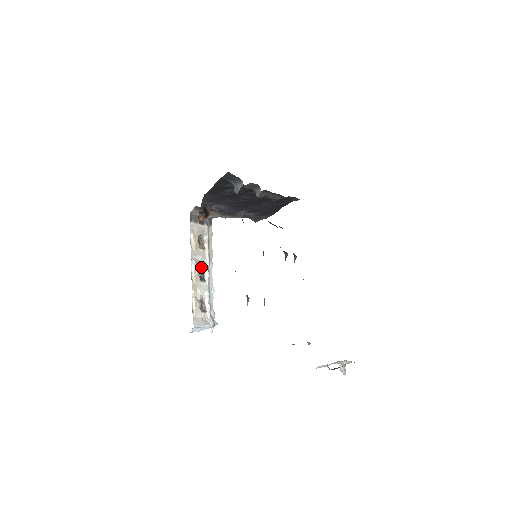
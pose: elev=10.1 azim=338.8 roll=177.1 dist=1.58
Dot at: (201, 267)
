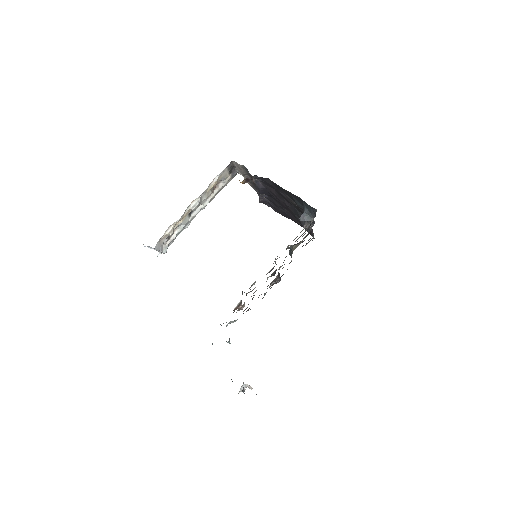
Dot at: occluded
